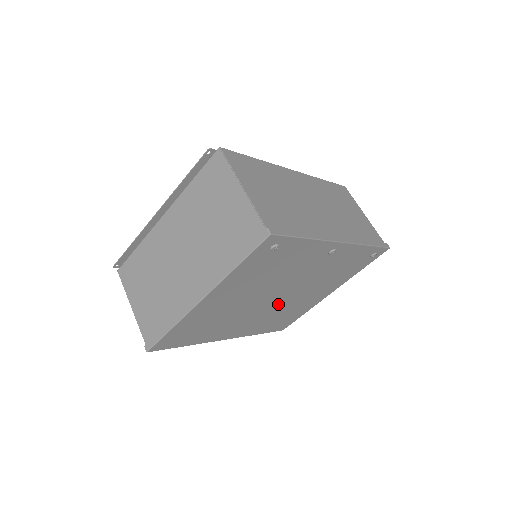
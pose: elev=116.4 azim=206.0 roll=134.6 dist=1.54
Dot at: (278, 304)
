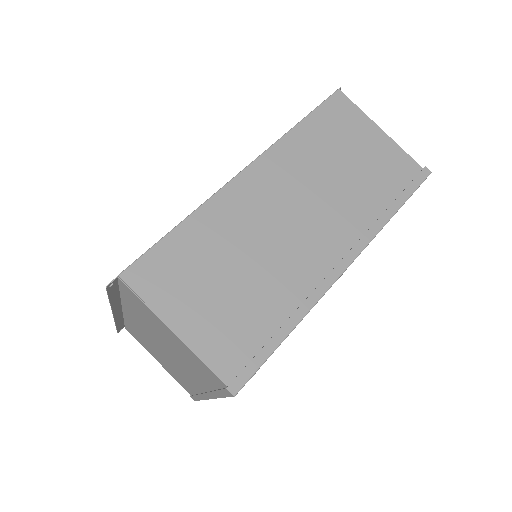
Dot at: occluded
